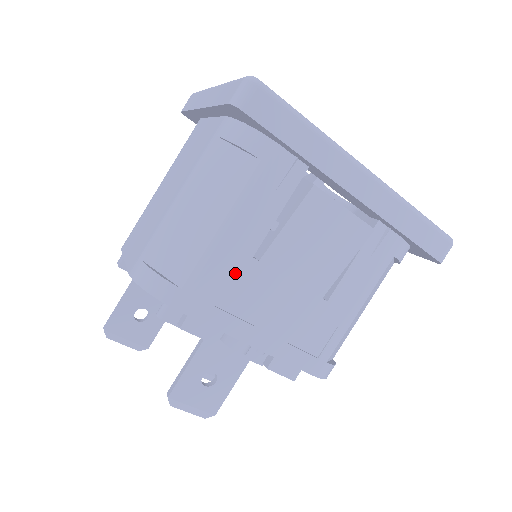
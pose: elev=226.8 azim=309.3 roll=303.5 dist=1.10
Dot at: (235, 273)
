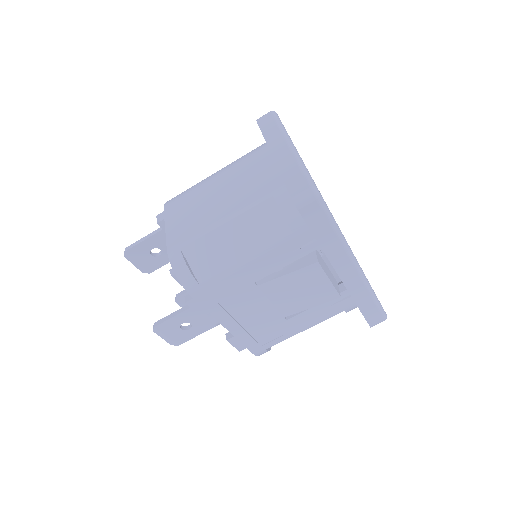
Dot at: (238, 287)
